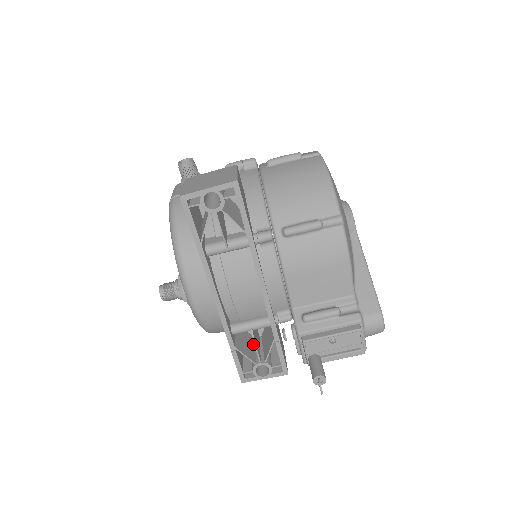
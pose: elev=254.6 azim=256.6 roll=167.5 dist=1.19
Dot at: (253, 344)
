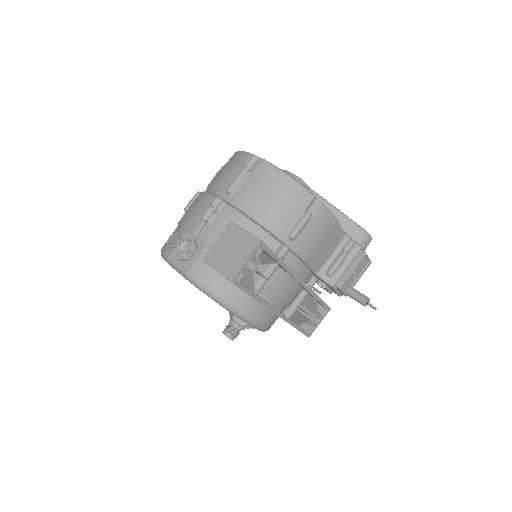
Dot at: occluded
